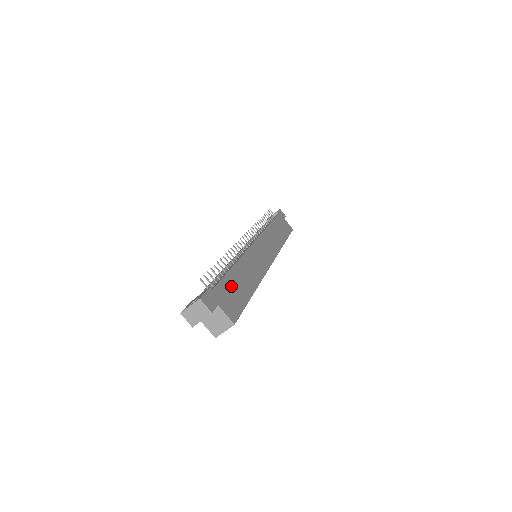
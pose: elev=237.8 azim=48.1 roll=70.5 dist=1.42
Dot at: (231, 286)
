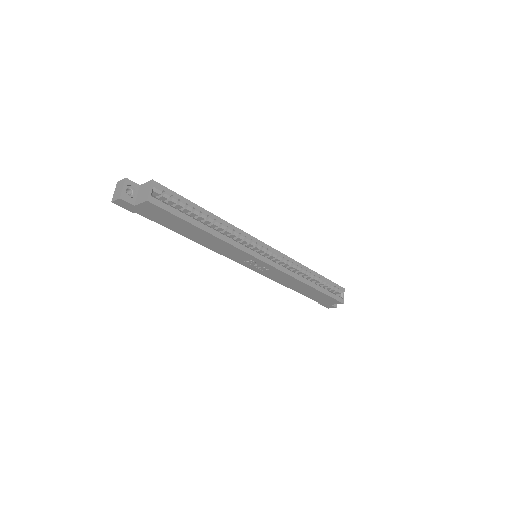
Dot at: occluded
